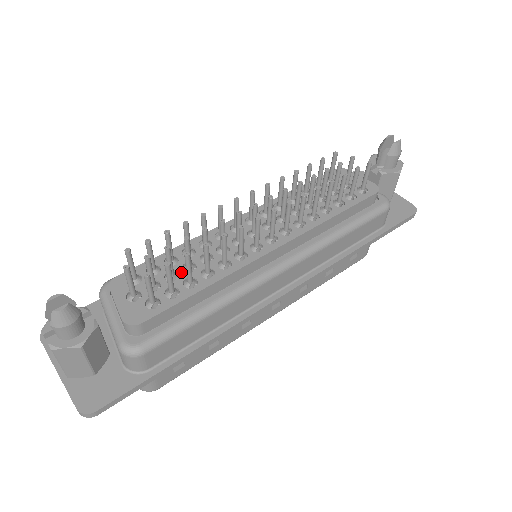
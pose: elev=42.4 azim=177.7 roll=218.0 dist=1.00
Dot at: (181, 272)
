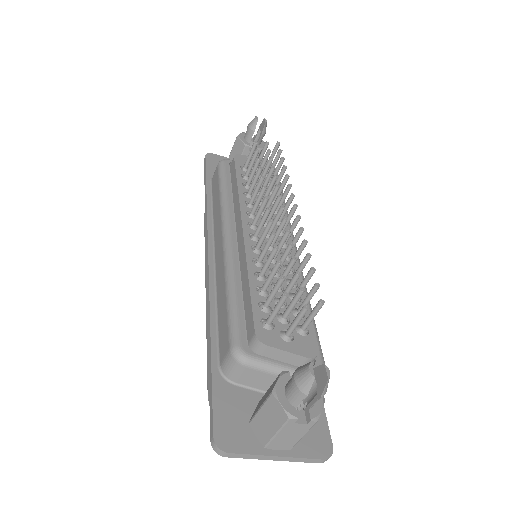
Dot at: (280, 294)
